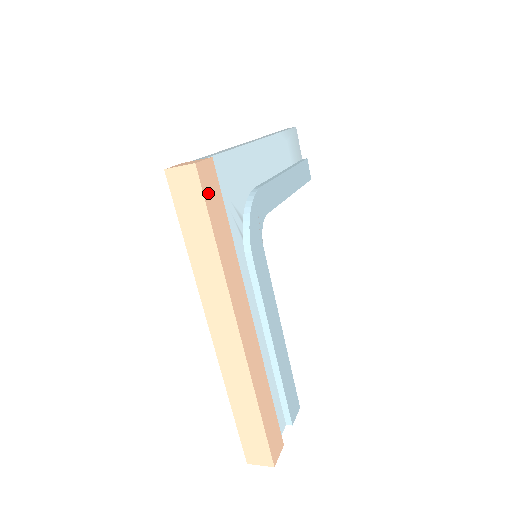
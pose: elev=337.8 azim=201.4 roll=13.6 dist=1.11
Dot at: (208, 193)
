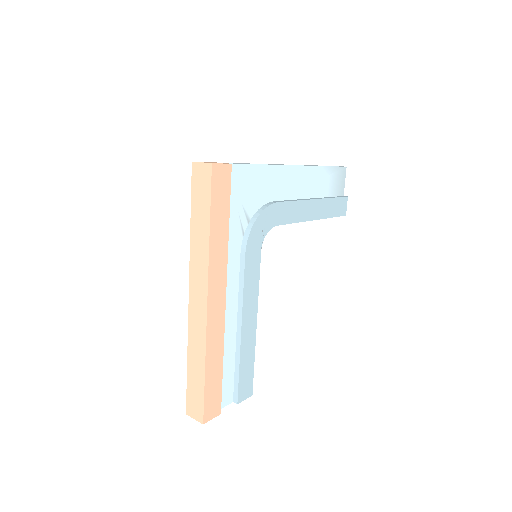
Dot at: (216, 189)
